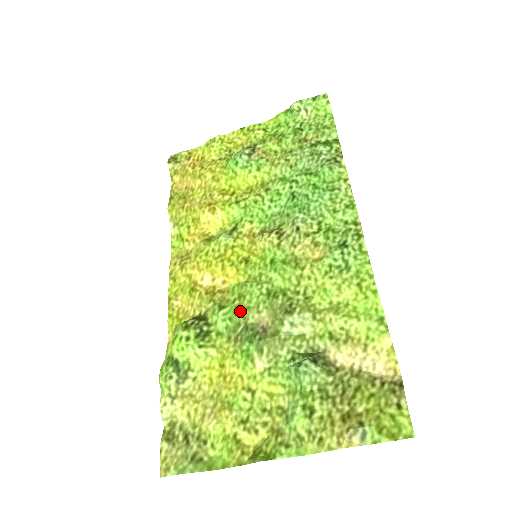
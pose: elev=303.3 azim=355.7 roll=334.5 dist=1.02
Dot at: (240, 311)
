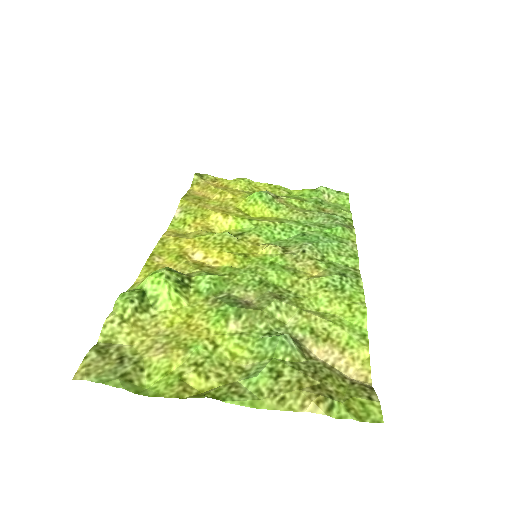
Dot at: (227, 283)
